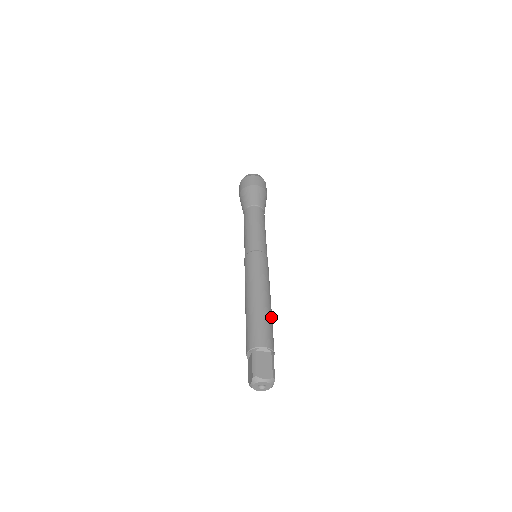
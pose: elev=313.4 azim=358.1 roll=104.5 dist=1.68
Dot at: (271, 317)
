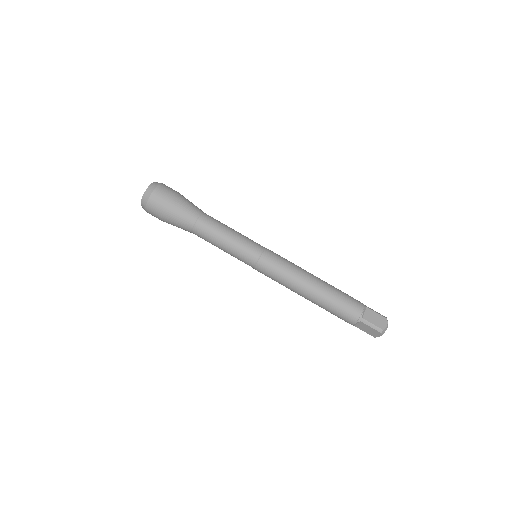
Dot at: (333, 286)
